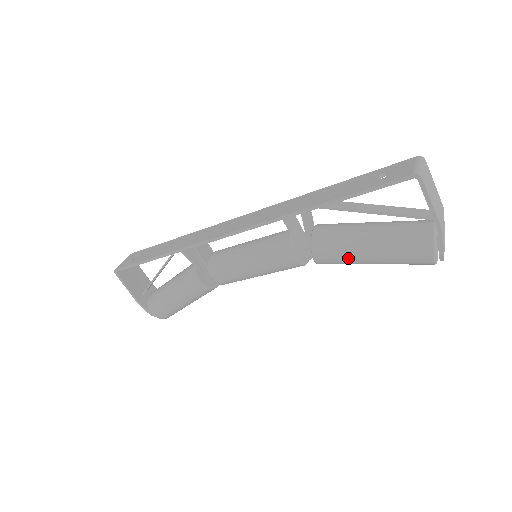
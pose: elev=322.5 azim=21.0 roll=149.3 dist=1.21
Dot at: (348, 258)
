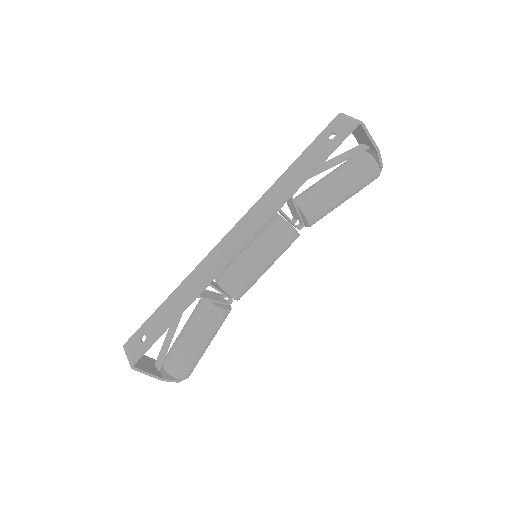
Dot at: (332, 207)
